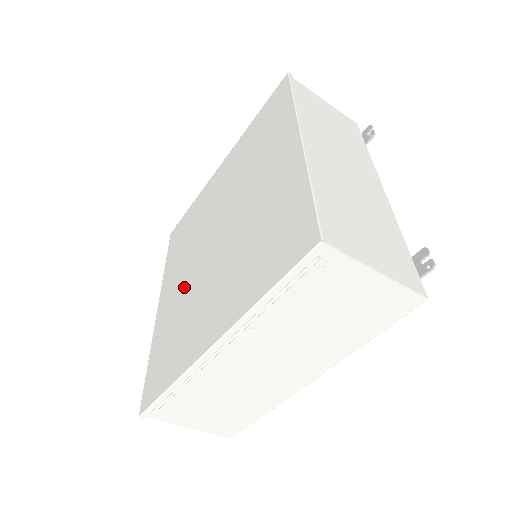
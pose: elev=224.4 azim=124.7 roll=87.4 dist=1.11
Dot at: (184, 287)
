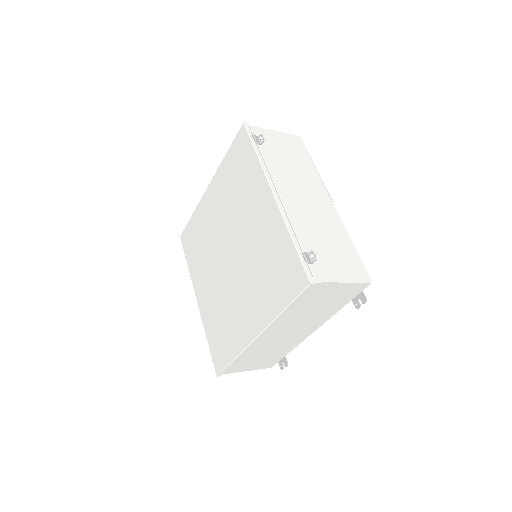
Dot at: (213, 229)
